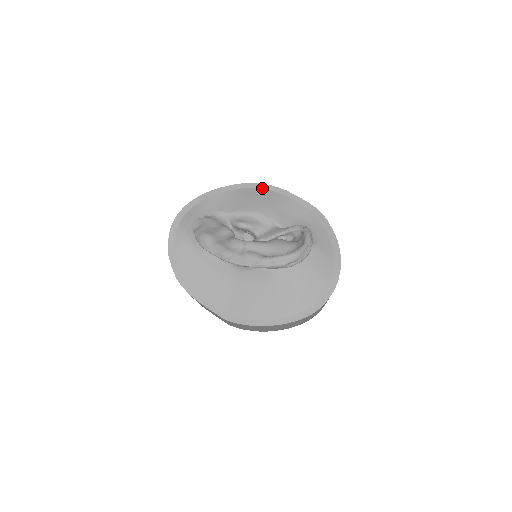
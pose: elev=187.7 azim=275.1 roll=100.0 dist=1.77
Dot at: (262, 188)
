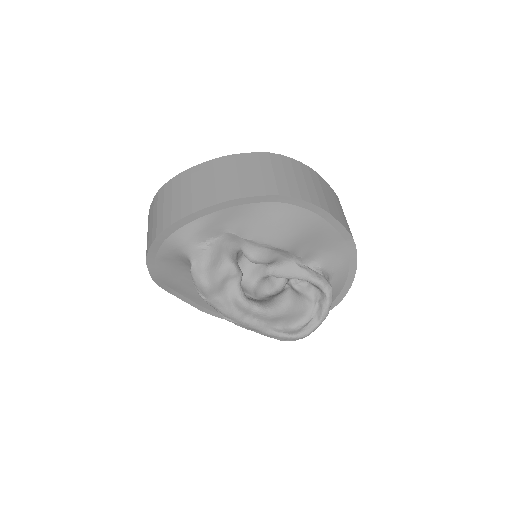
Dot at: (300, 206)
